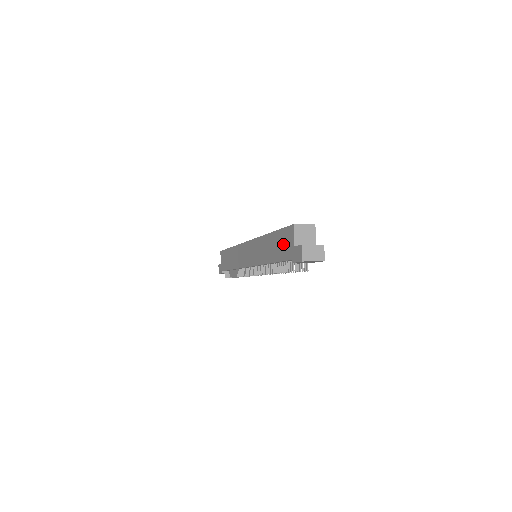
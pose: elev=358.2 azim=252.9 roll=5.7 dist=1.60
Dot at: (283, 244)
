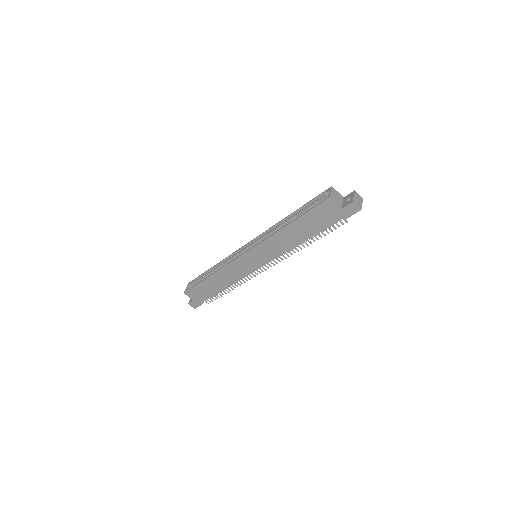
Dot at: (320, 218)
